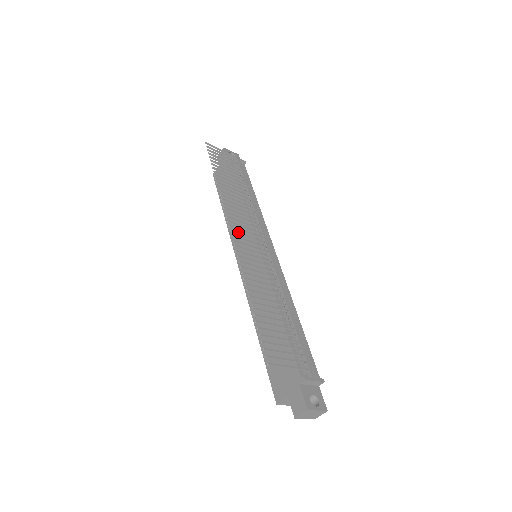
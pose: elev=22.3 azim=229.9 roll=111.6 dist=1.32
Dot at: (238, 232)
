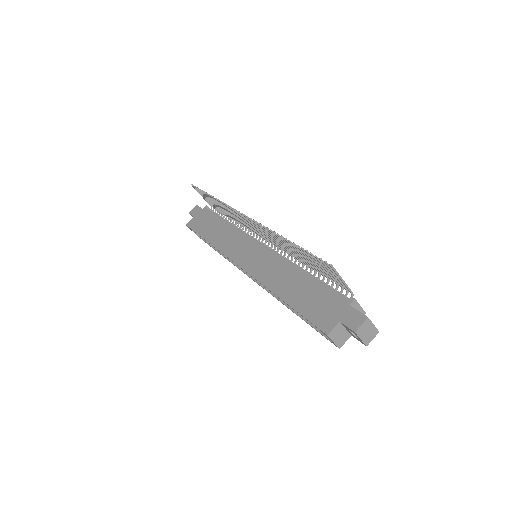
Dot at: (231, 245)
